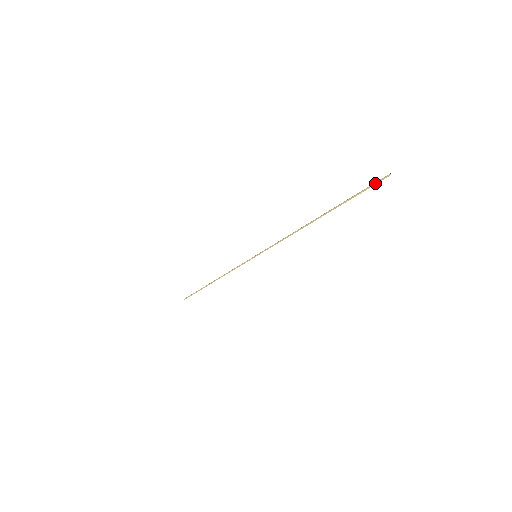
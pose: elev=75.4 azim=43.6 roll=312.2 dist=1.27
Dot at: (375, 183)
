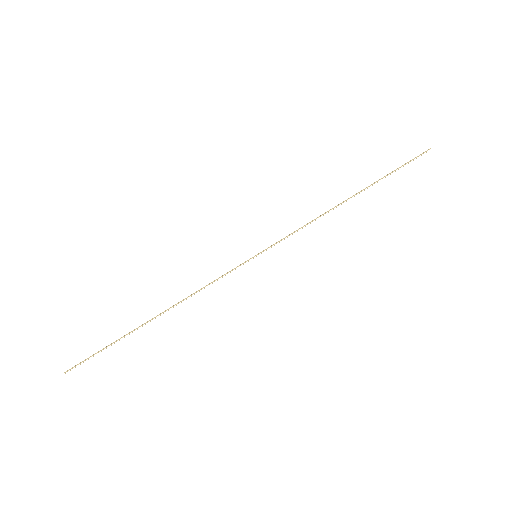
Dot at: (417, 156)
